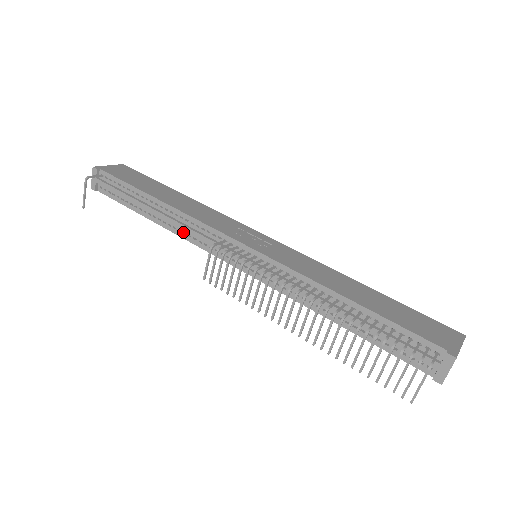
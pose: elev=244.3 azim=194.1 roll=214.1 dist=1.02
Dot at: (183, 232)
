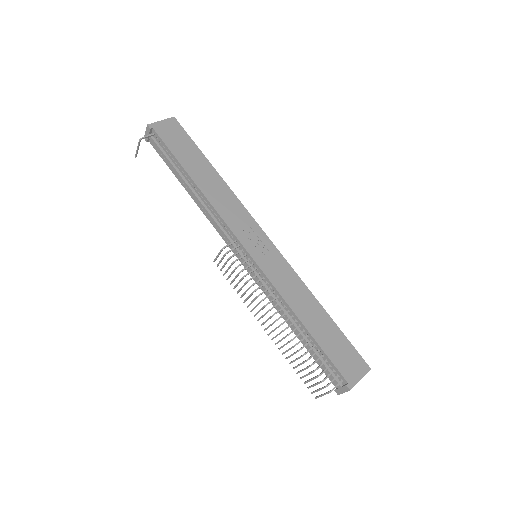
Dot at: occluded
